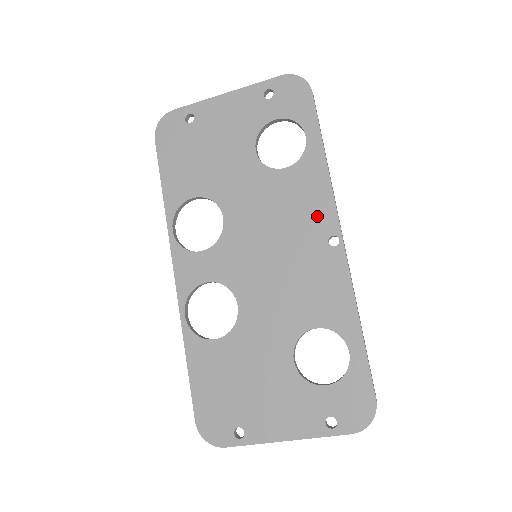
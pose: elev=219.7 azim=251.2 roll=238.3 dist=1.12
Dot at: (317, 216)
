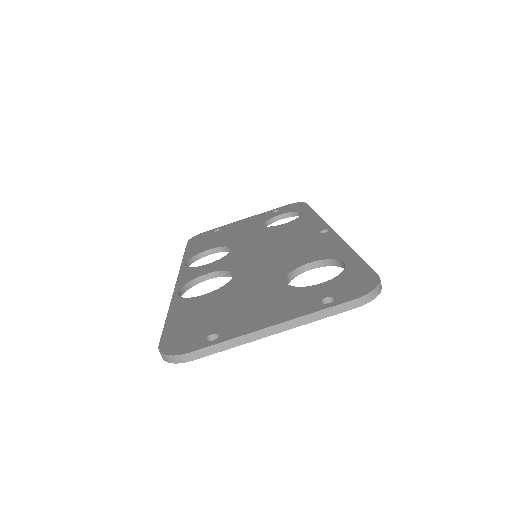
Dot at: (310, 228)
